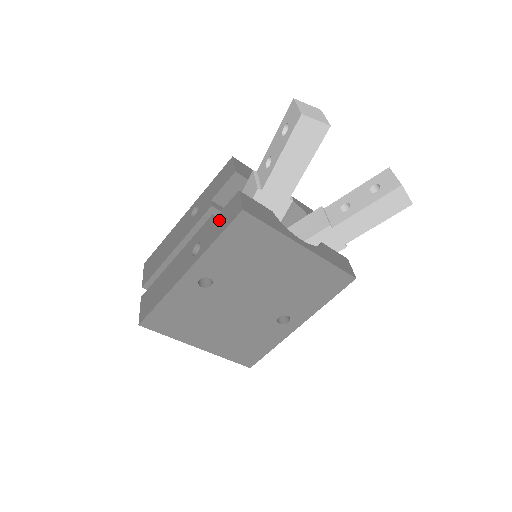
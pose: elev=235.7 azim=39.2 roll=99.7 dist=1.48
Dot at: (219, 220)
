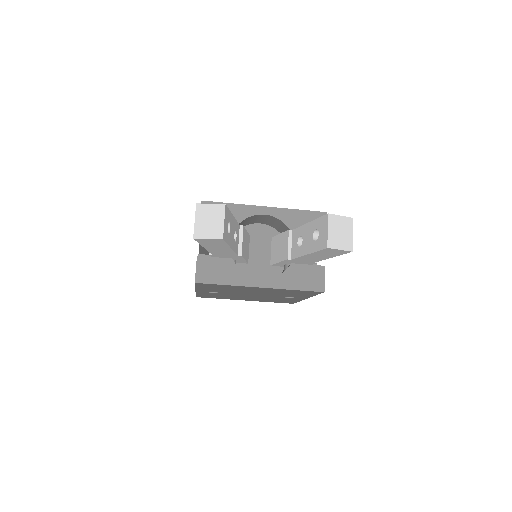
Dot at: occluded
